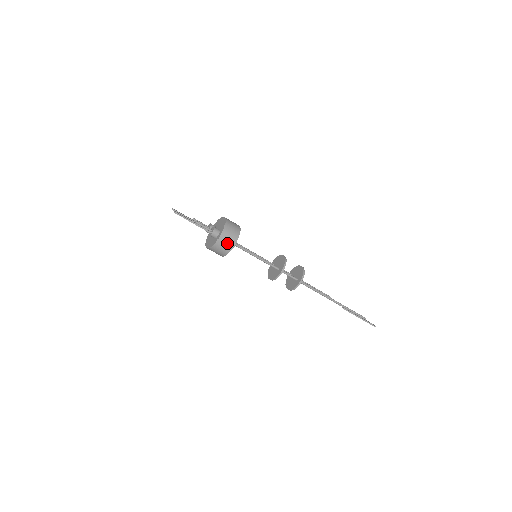
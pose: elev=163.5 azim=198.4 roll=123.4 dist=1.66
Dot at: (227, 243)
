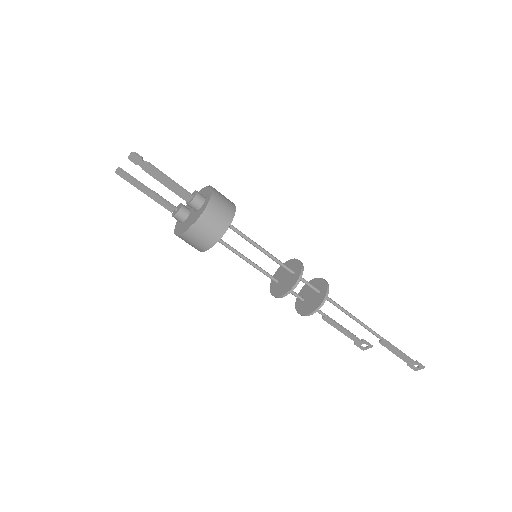
Dot at: (224, 208)
